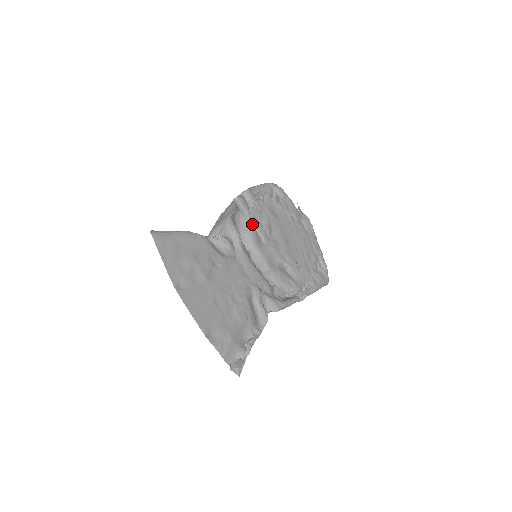
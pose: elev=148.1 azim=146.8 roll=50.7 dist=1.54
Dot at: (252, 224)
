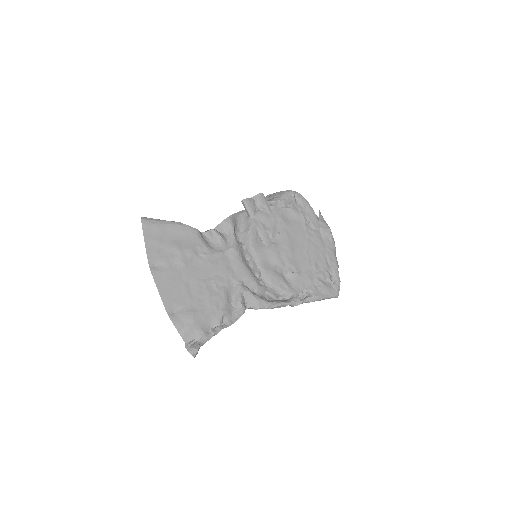
Dot at: (254, 225)
